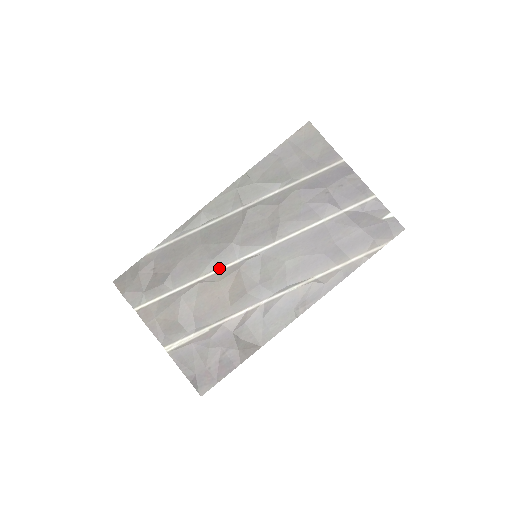
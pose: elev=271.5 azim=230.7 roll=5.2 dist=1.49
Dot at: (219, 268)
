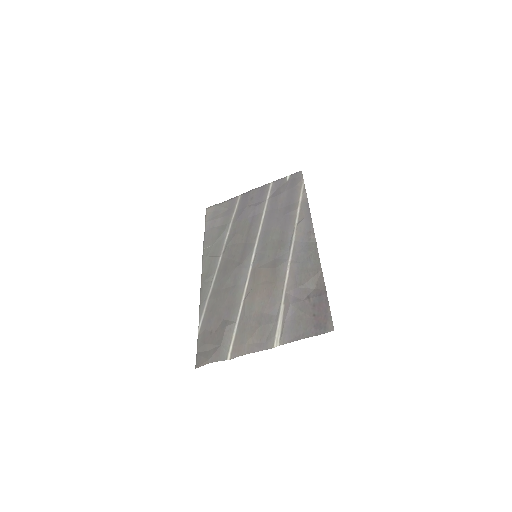
Dot at: (246, 283)
